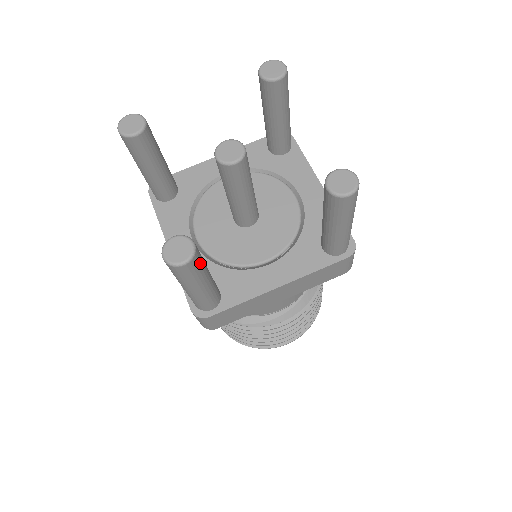
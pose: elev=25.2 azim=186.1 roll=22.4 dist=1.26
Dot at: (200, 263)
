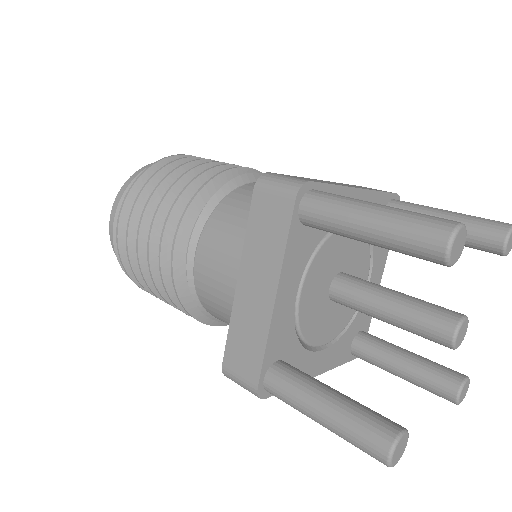
Dot at: (448, 369)
